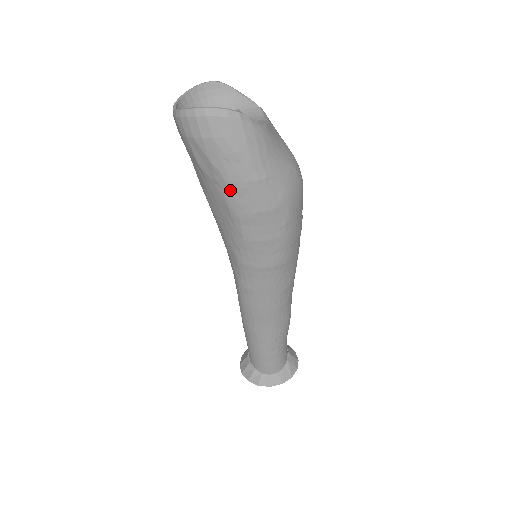
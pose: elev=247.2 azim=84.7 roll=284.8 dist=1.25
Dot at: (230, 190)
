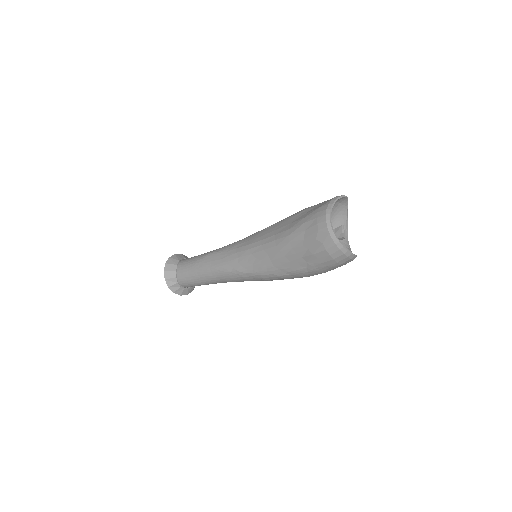
Dot at: (310, 271)
